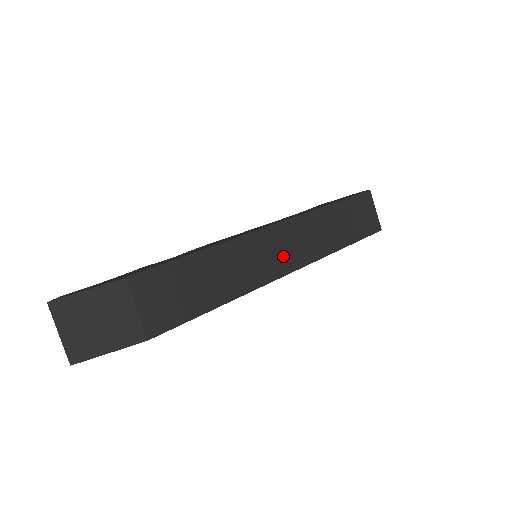
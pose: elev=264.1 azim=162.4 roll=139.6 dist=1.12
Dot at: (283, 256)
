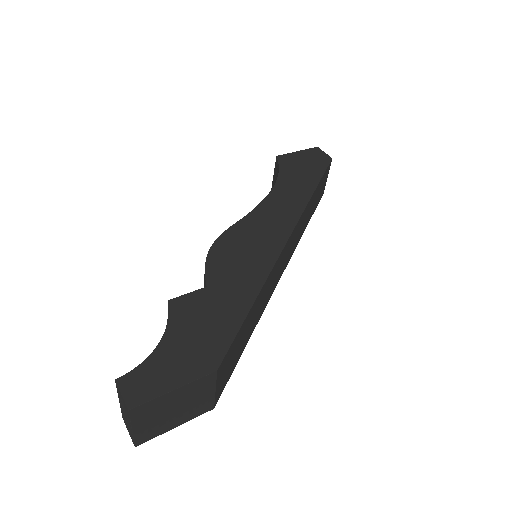
Dot at: (284, 263)
